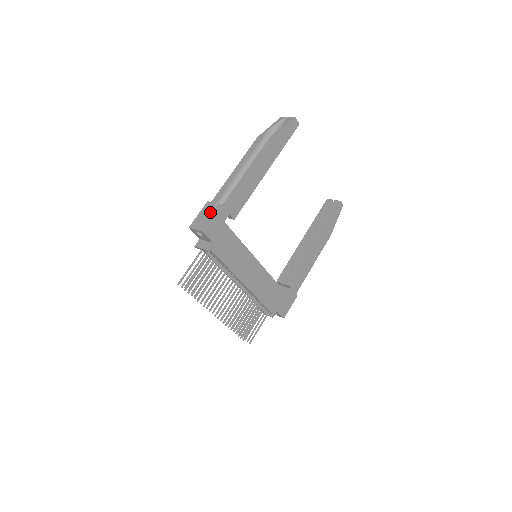
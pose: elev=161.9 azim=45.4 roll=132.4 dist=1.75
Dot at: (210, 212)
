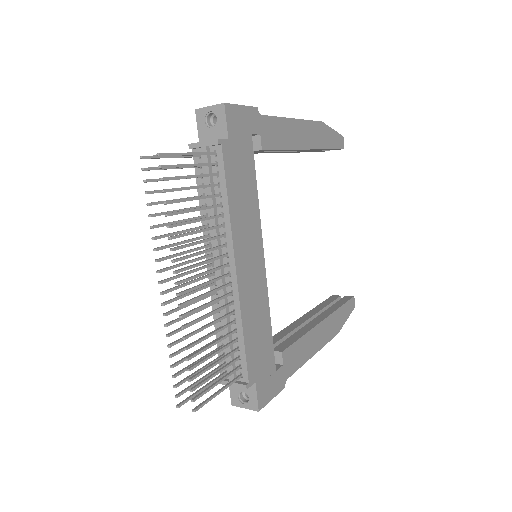
Dot at: occluded
